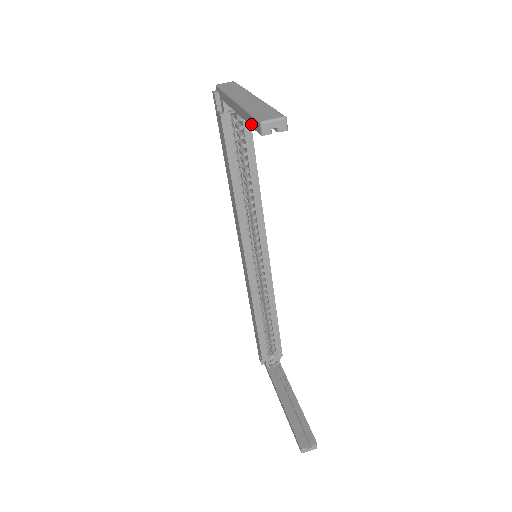
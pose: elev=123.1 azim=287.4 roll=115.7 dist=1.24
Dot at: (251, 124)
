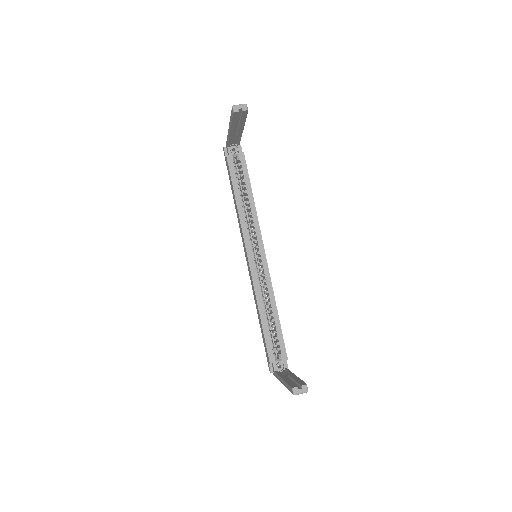
Dot at: (232, 119)
